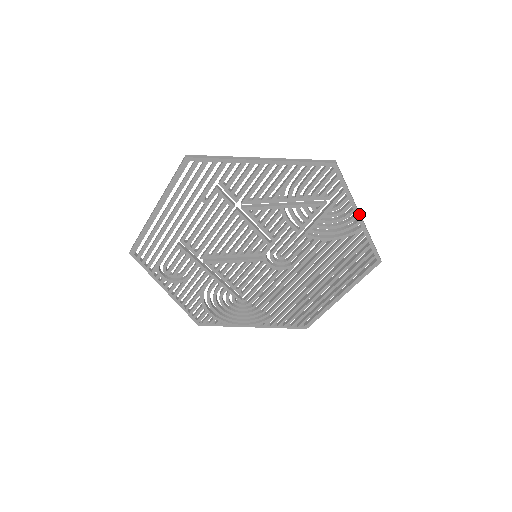
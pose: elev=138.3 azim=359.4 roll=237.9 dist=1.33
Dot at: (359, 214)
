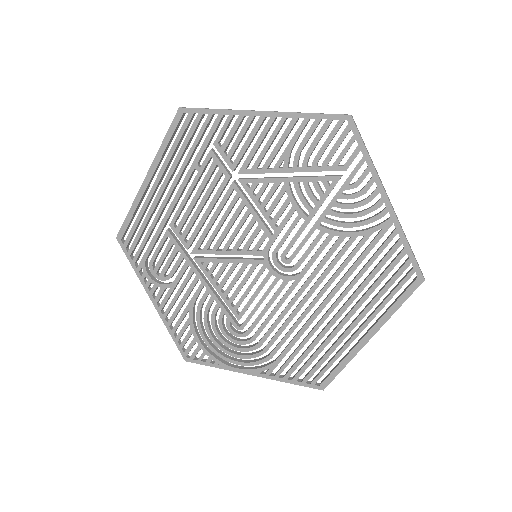
Dot at: (386, 196)
